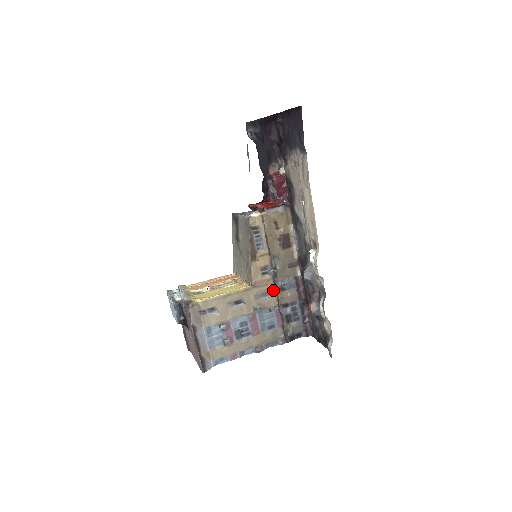
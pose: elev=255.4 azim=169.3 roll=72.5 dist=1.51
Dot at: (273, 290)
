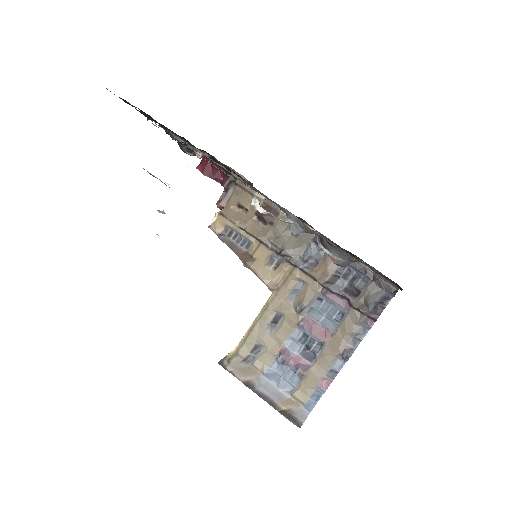
Dot at: (301, 275)
